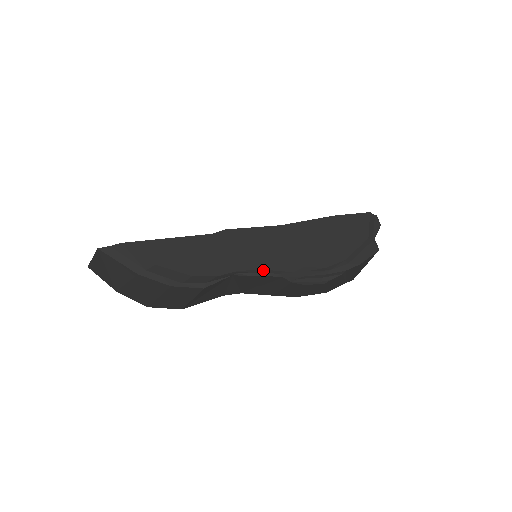
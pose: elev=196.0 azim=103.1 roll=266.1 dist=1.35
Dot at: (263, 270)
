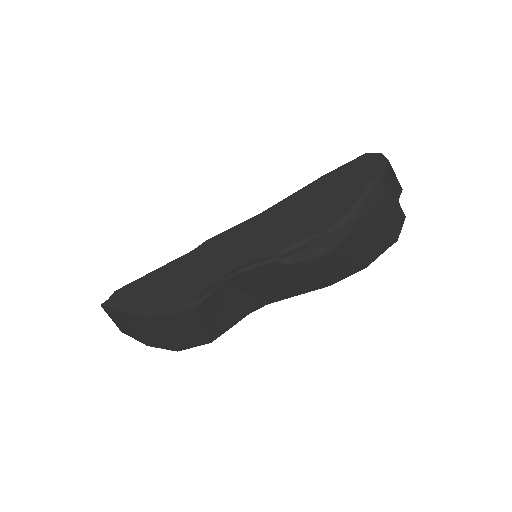
Dot at: (250, 263)
